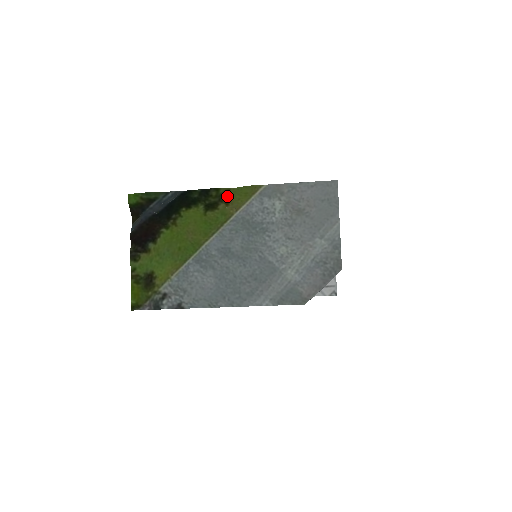
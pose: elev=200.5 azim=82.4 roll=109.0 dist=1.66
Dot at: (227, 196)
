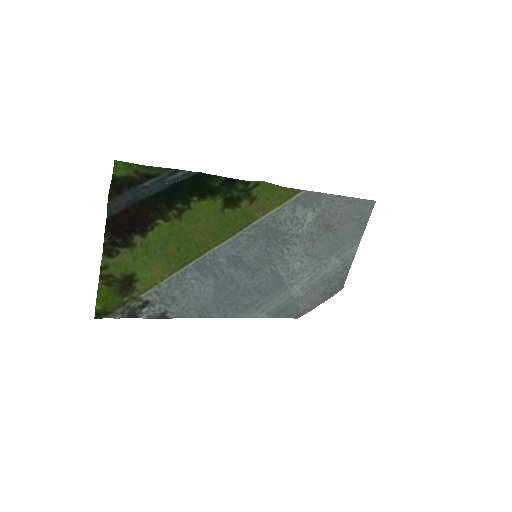
Dot at: (255, 192)
